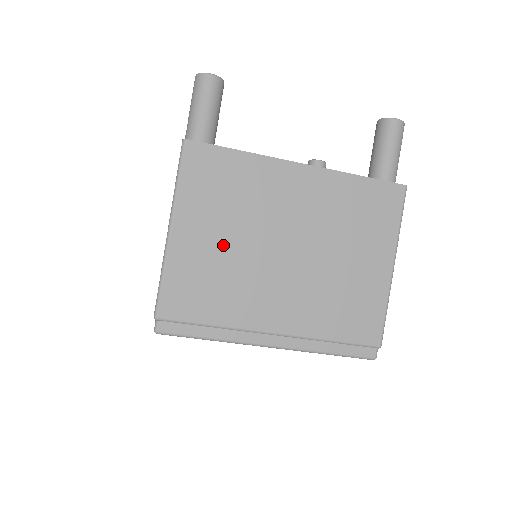
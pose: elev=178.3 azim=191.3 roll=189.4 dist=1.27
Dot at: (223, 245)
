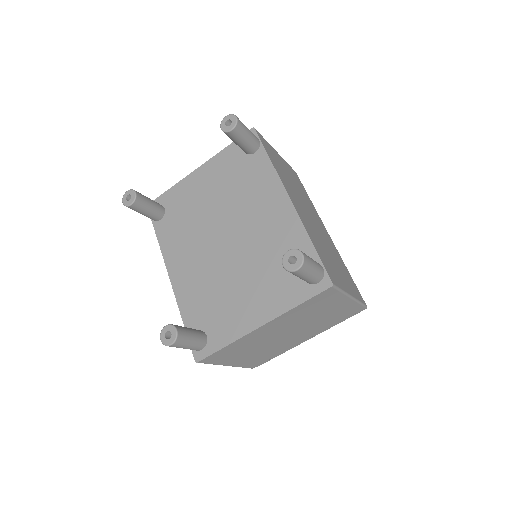
Dot at: (255, 352)
